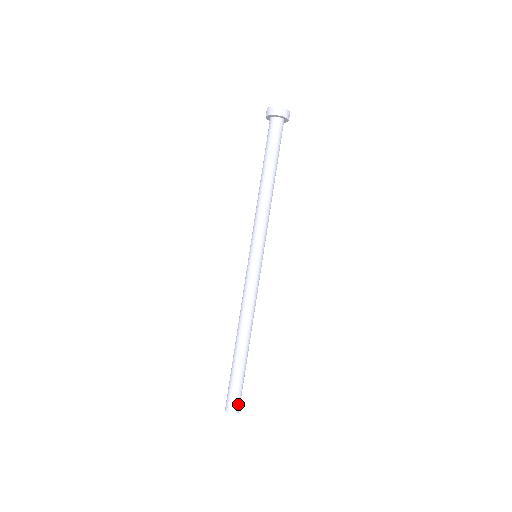
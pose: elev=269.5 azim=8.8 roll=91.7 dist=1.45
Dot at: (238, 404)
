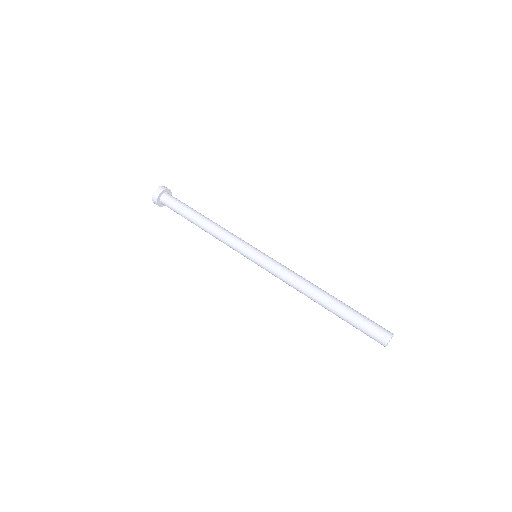
Dot at: (384, 329)
